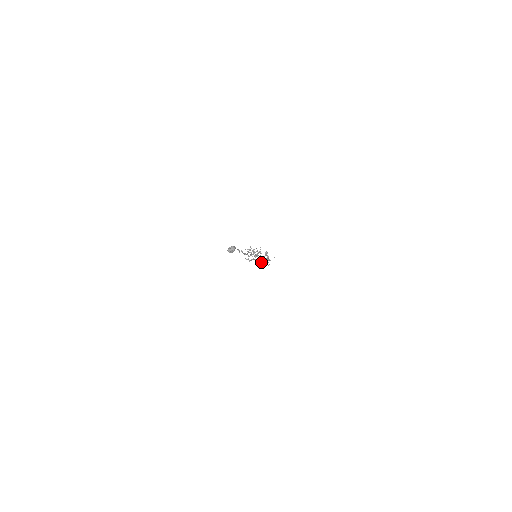
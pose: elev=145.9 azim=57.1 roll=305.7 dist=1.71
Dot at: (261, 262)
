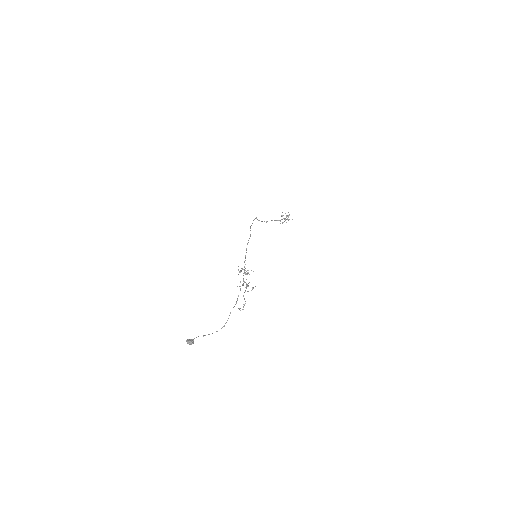
Dot at: occluded
